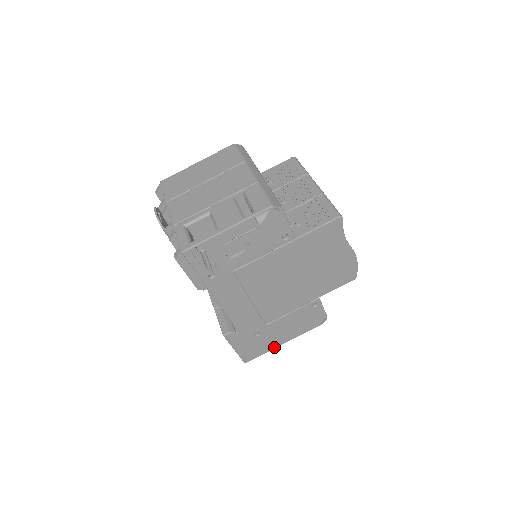
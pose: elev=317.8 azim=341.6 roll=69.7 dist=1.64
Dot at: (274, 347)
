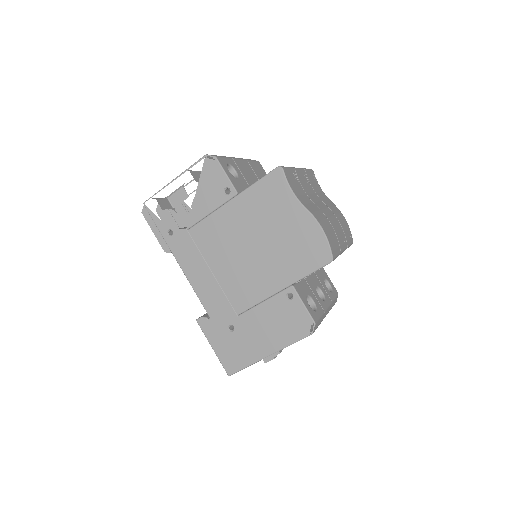
Dot at: (258, 358)
